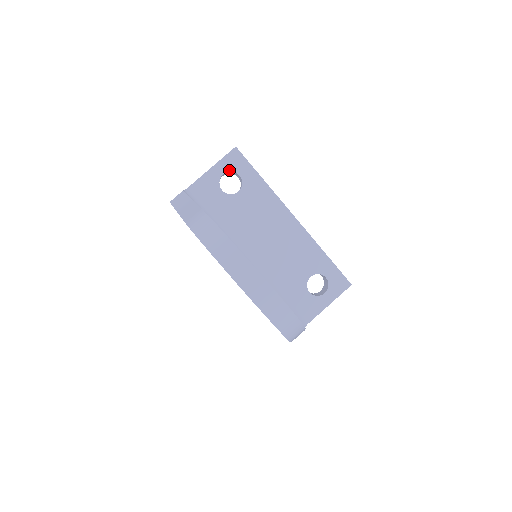
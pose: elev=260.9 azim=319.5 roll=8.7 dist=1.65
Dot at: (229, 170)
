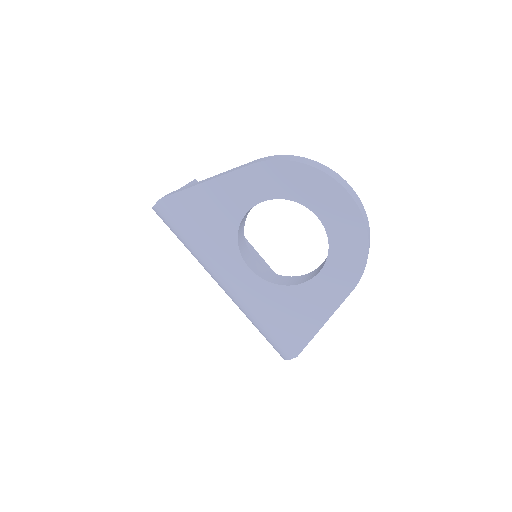
Dot at: occluded
